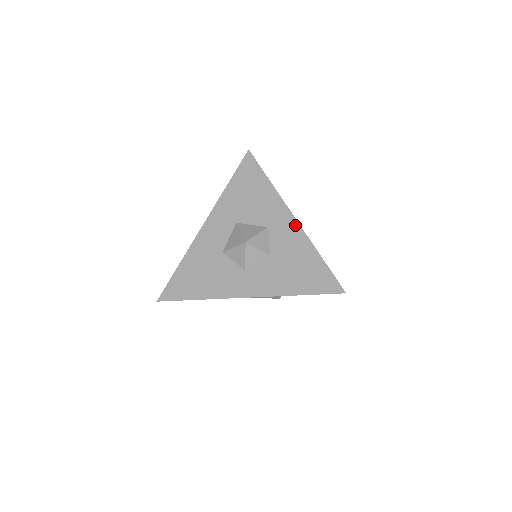
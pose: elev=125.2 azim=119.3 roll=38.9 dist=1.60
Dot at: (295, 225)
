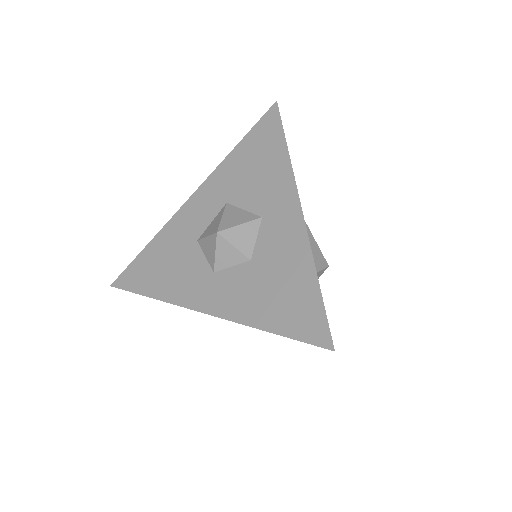
Dot at: (298, 222)
